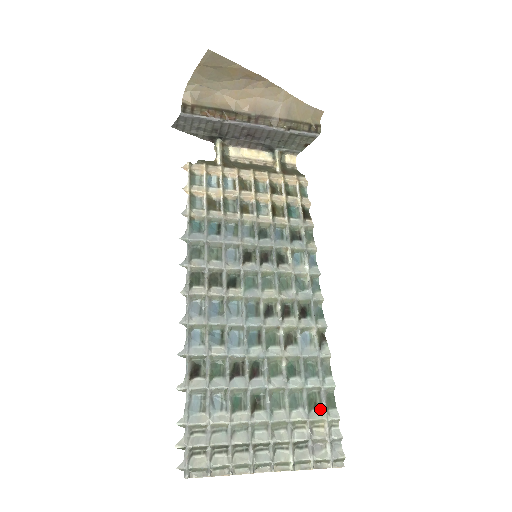
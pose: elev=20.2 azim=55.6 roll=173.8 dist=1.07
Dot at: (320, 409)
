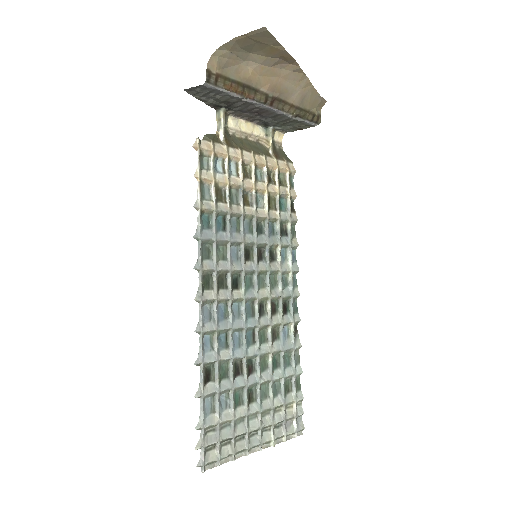
Dot at: (291, 393)
